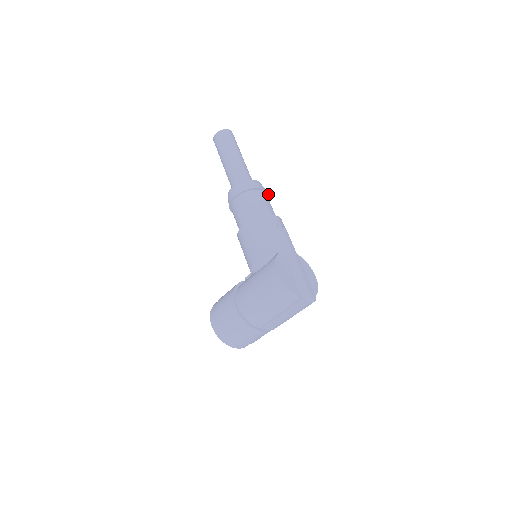
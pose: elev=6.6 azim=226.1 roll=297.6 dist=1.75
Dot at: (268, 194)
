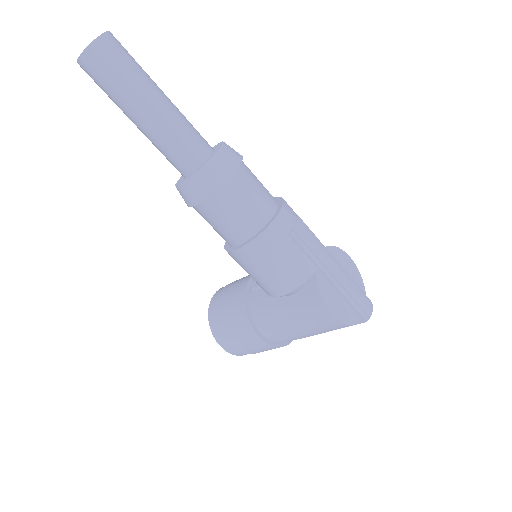
Dot at: (242, 156)
